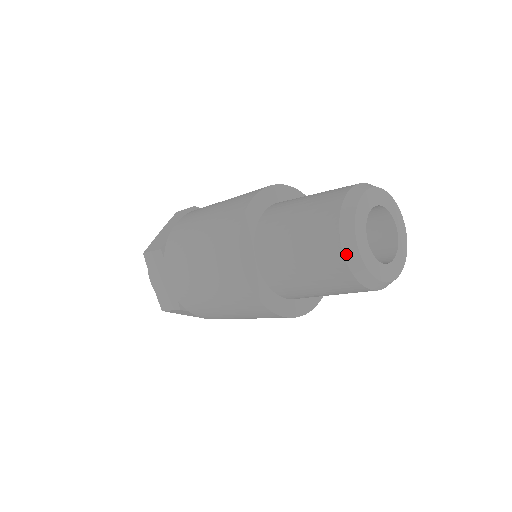
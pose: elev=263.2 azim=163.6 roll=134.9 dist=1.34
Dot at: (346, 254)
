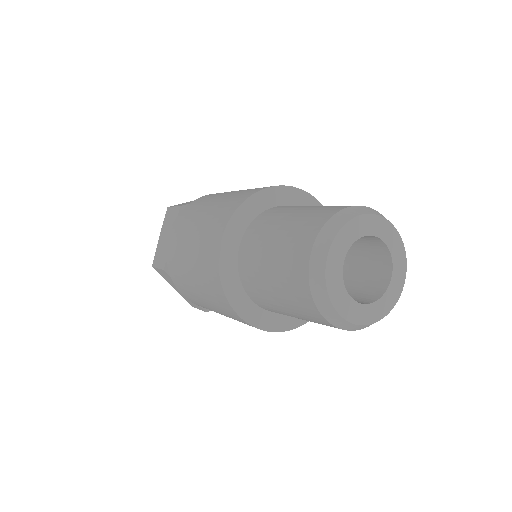
Dot at: (313, 258)
